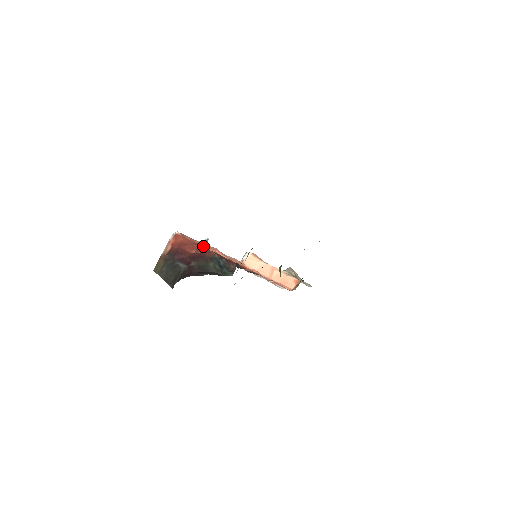
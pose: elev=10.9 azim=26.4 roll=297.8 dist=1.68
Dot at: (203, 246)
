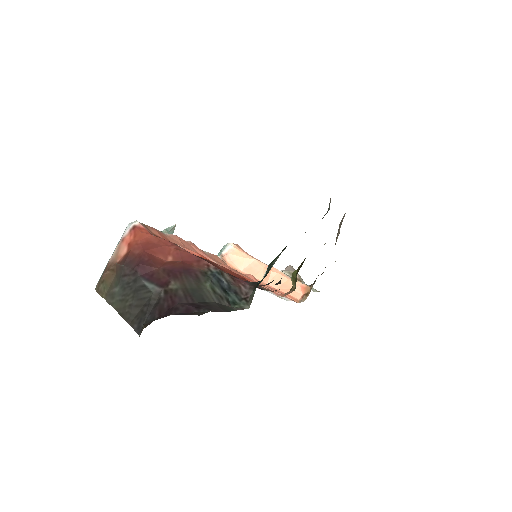
Dot at: (179, 244)
